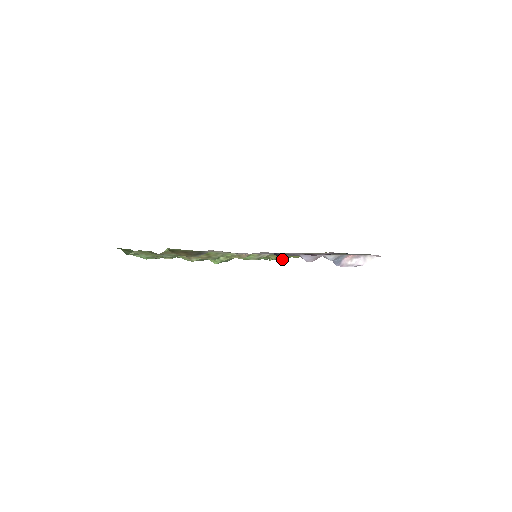
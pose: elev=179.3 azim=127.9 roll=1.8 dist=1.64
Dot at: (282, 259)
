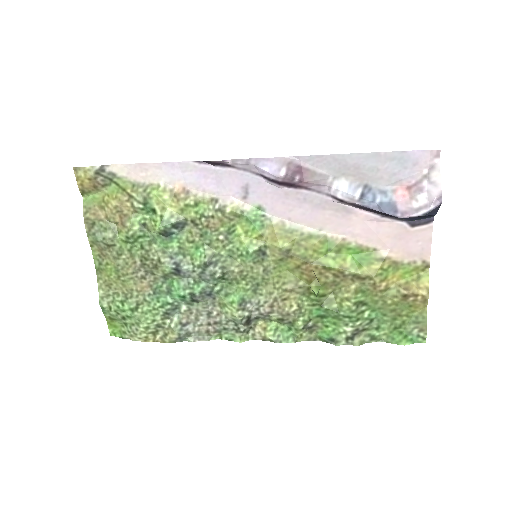
Dot at: (351, 302)
